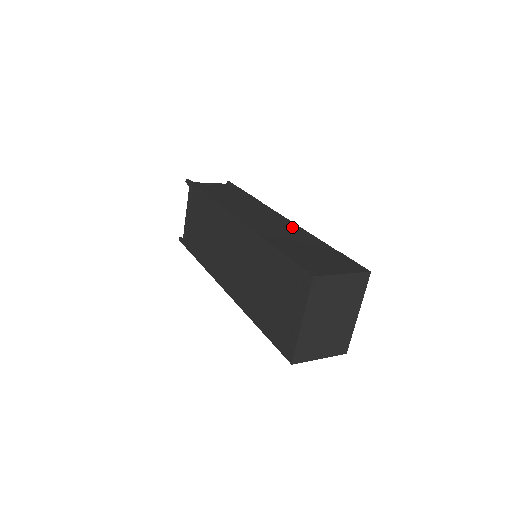
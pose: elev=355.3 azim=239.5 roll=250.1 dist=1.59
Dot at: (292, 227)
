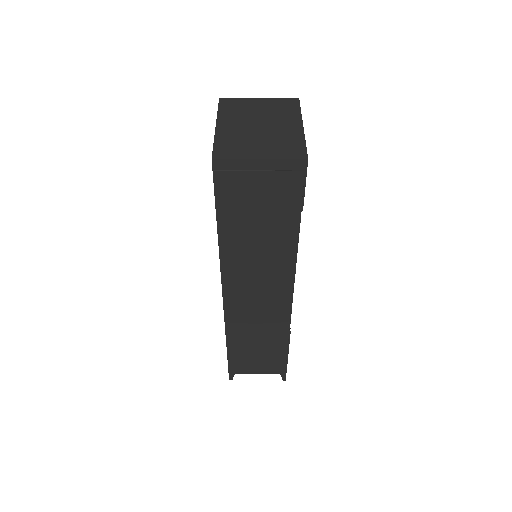
Dot at: occluded
